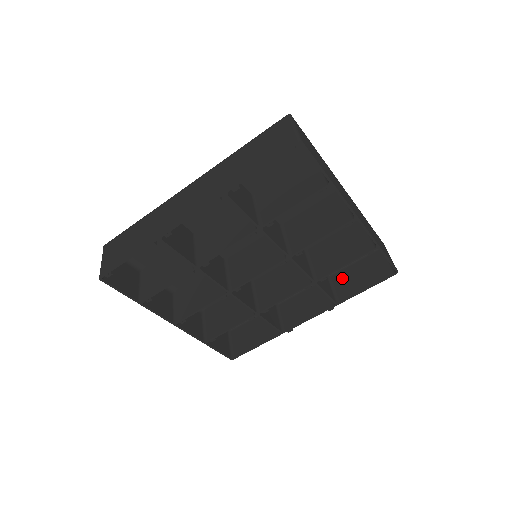
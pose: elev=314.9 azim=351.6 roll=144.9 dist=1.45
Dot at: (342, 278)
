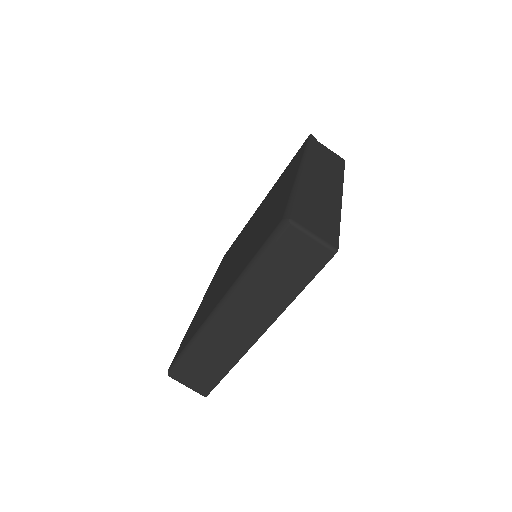
Dot at: occluded
